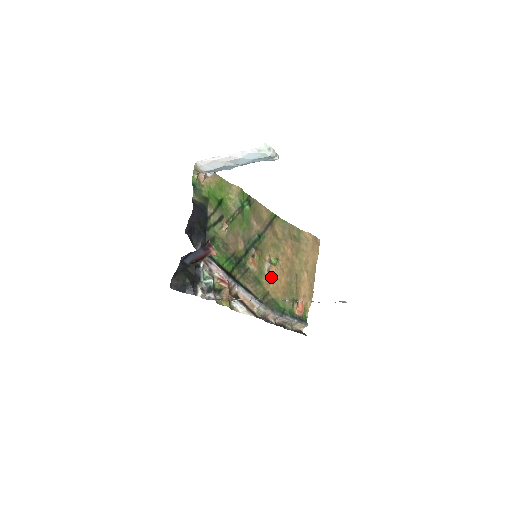
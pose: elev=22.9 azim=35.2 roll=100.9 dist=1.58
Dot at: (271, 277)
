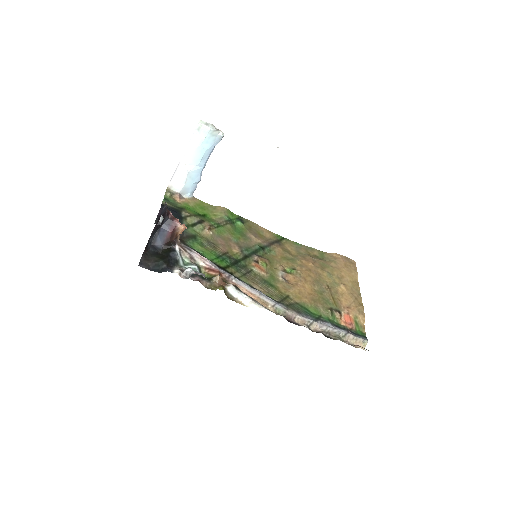
Dot at: (289, 284)
